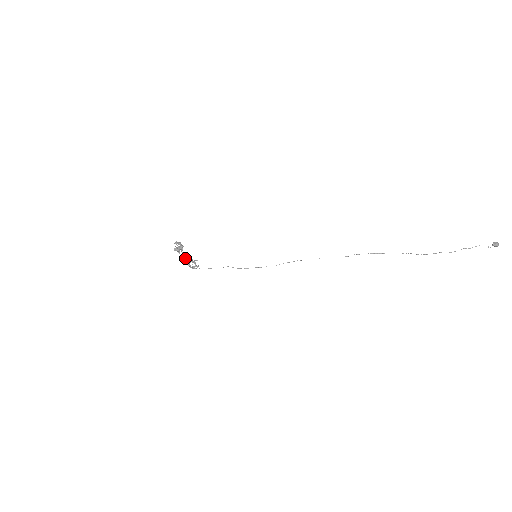
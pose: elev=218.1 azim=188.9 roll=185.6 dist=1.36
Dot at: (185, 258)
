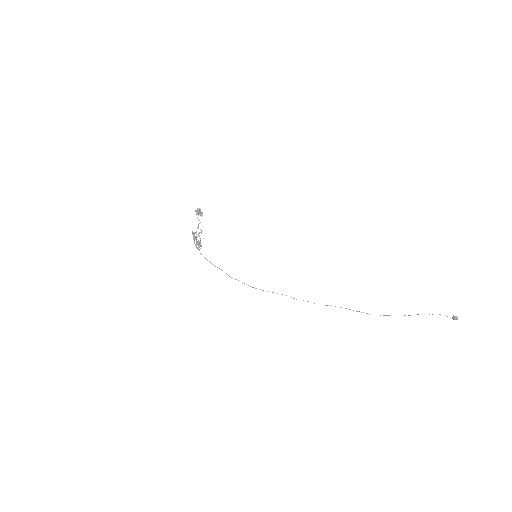
Dot at: (194, 233)
